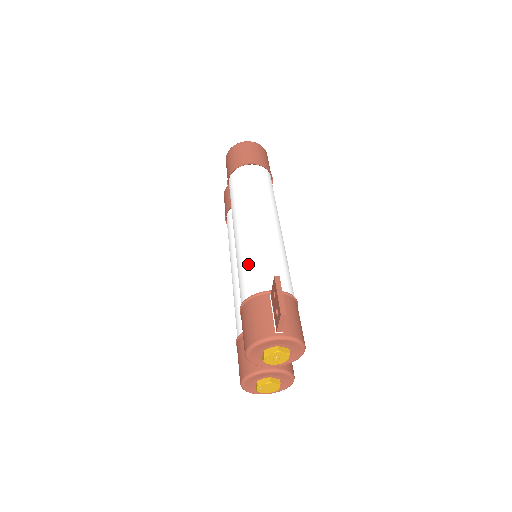
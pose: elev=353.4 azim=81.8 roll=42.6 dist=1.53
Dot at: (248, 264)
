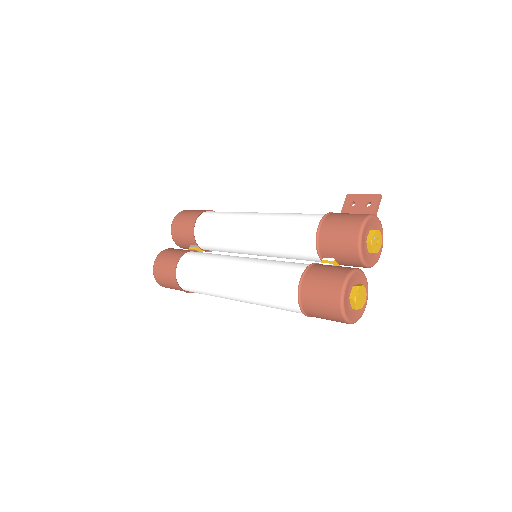
Dot at: (298, 214)
